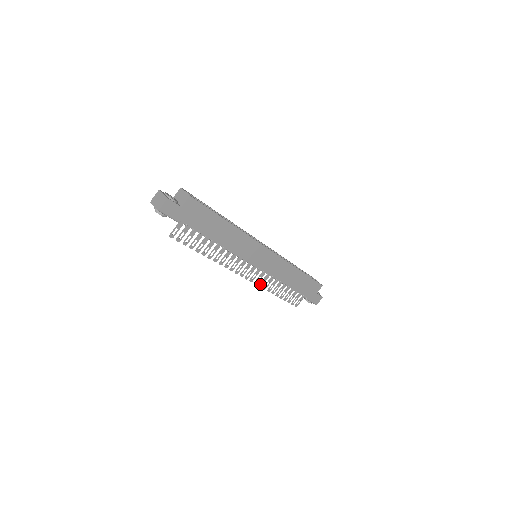
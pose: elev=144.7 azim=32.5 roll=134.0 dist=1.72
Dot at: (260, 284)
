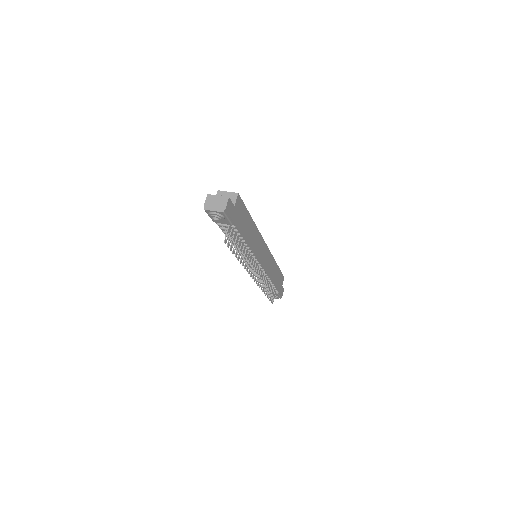
Dot at: (260, 285)
